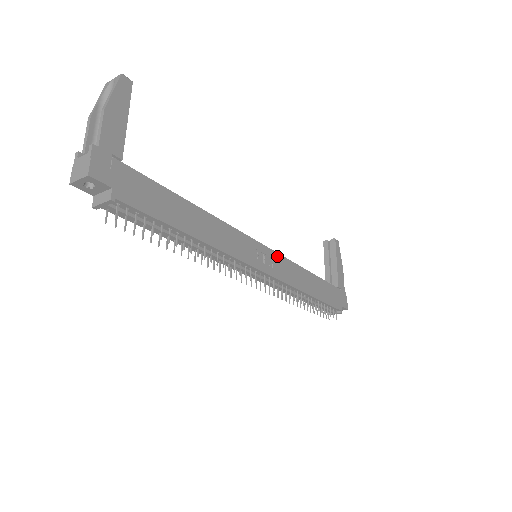
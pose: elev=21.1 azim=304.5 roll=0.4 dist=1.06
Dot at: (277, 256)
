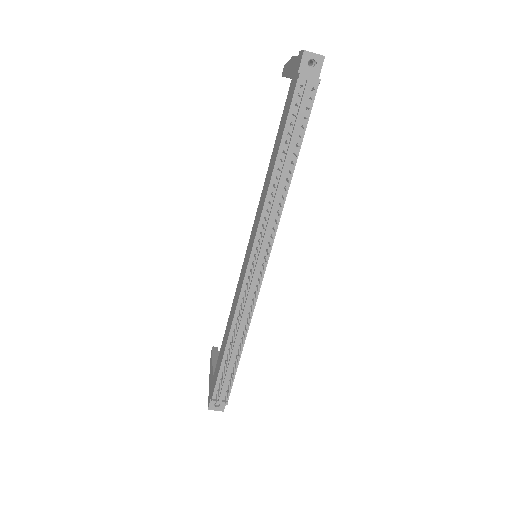
Dot at: occluded
